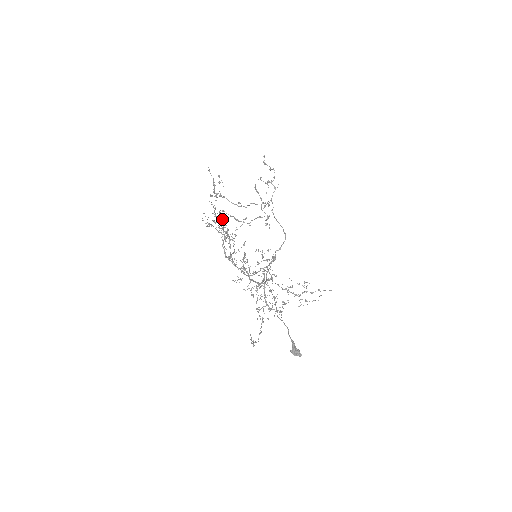
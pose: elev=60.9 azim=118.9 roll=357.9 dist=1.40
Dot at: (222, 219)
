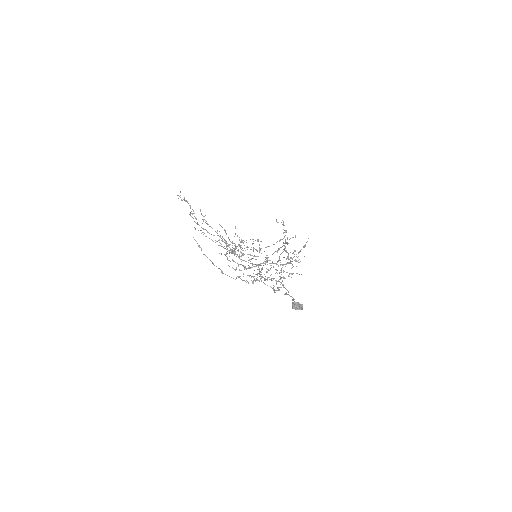
Dot at: (227, 243)
